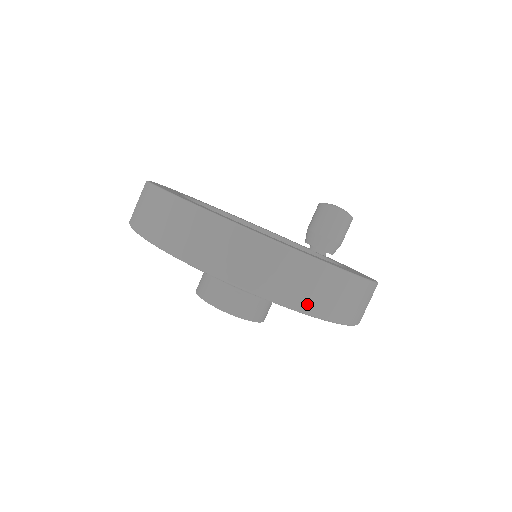
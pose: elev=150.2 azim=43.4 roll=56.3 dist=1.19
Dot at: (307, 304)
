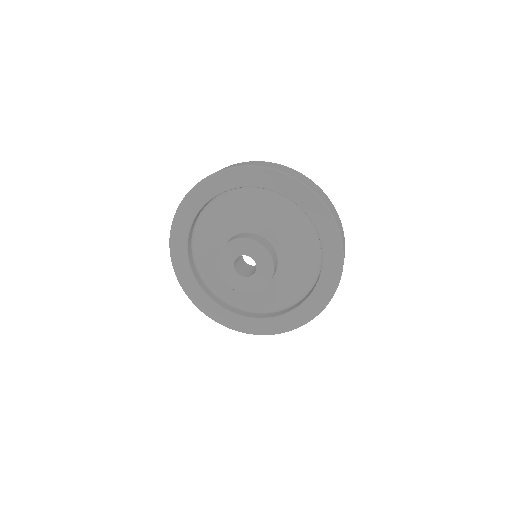
Dot at: (331, 210)
